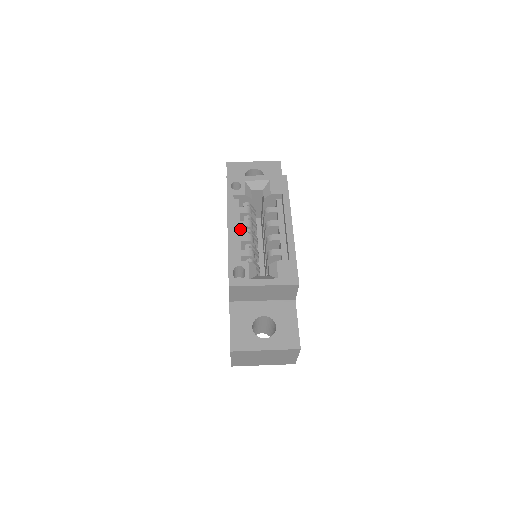
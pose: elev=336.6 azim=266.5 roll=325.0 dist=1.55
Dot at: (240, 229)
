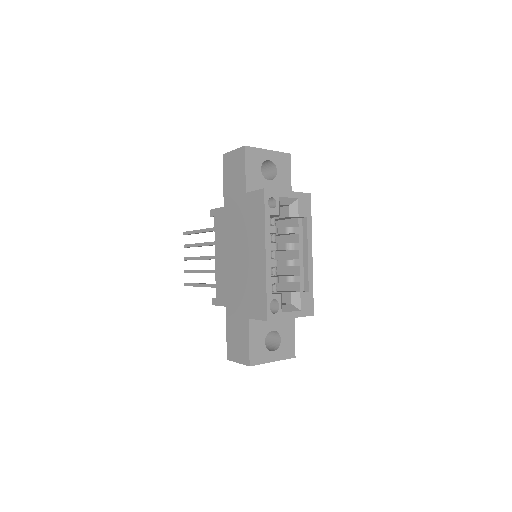
Dot at: occluded
